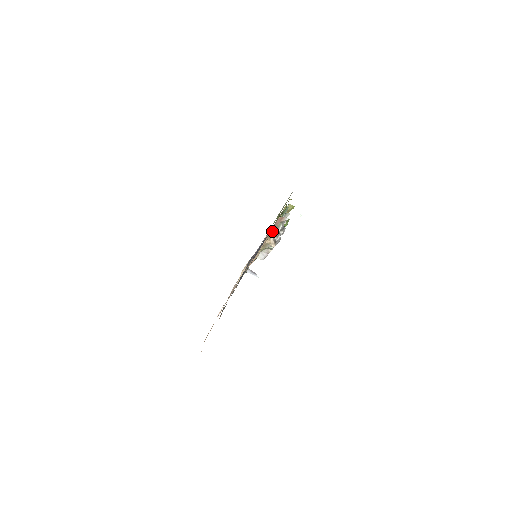
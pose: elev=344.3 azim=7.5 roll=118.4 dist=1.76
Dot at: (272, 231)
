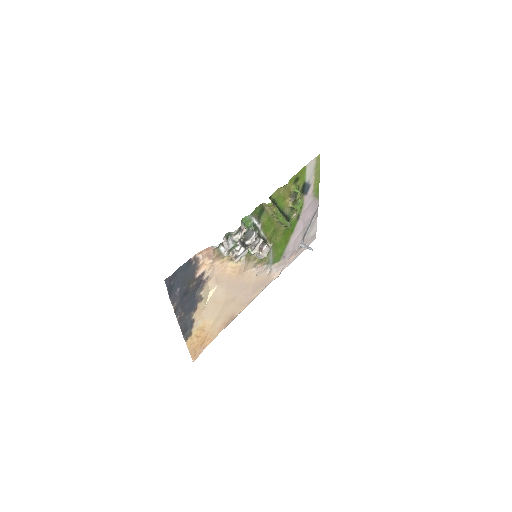
Dot at: (215, 256)
